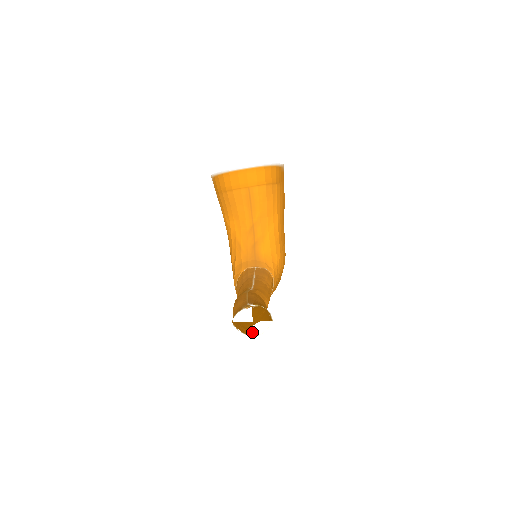
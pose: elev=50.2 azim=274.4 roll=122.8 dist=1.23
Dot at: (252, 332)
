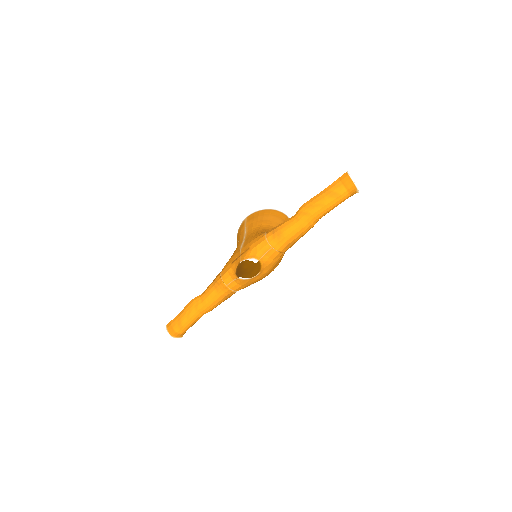
Dot at: (353, 183)
